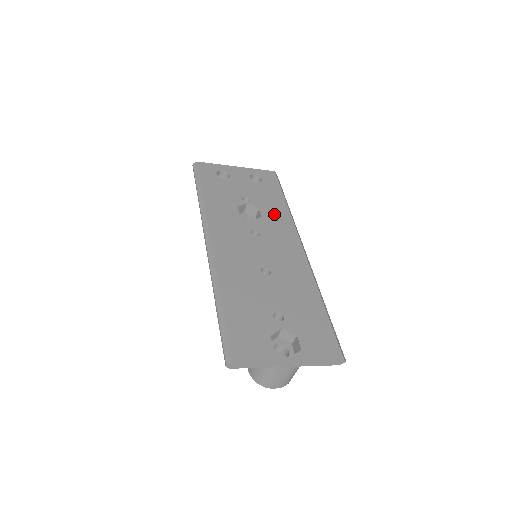
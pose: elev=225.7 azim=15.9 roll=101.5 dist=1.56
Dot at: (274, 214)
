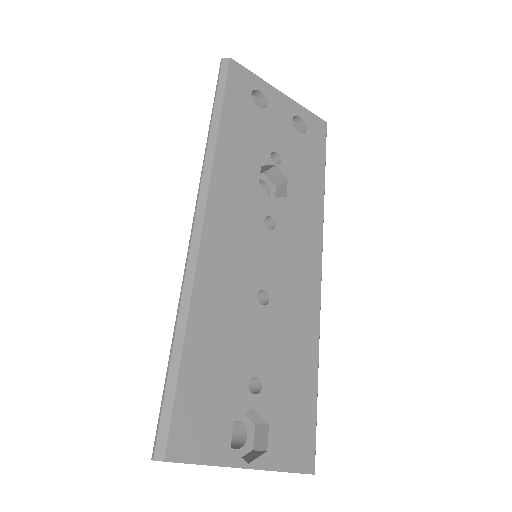
Dot at: (304, 197)
